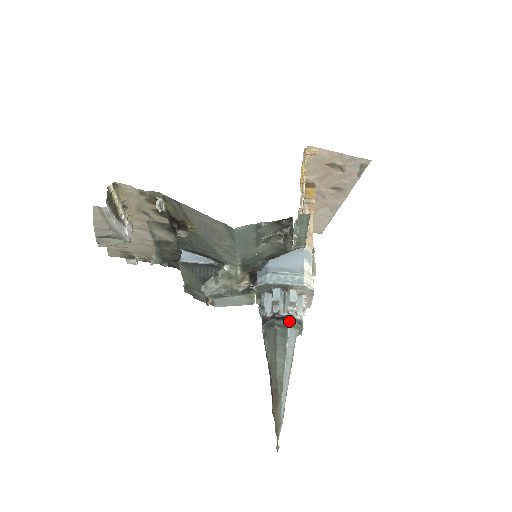
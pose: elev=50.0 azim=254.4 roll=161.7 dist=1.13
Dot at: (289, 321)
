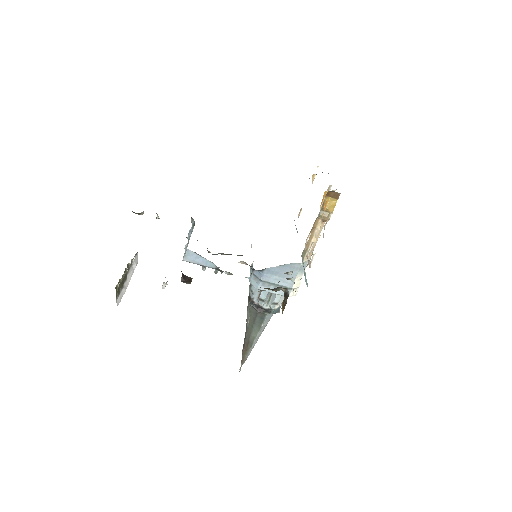
Dot at: occluded
